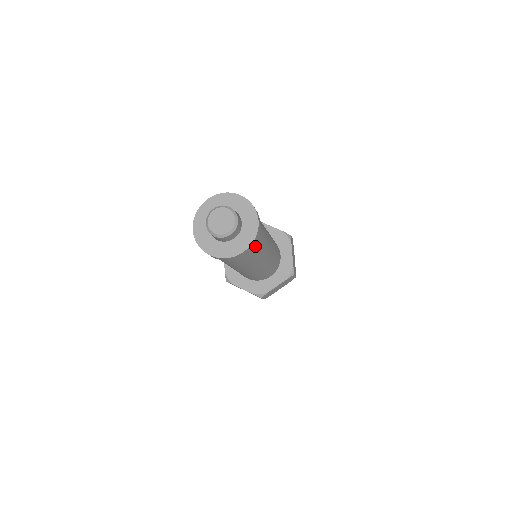
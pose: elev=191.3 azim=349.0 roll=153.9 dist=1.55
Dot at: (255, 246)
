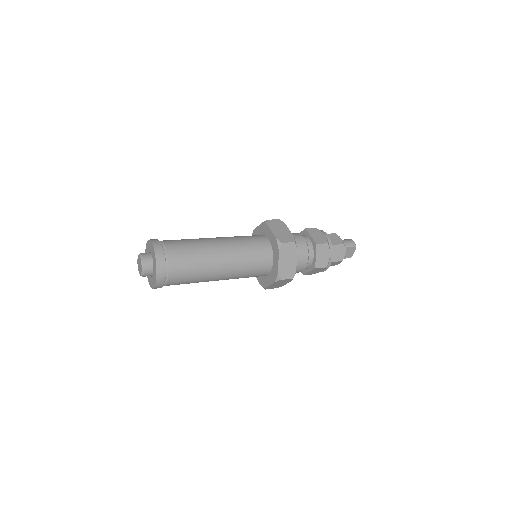
Dot at: (173, 280)
